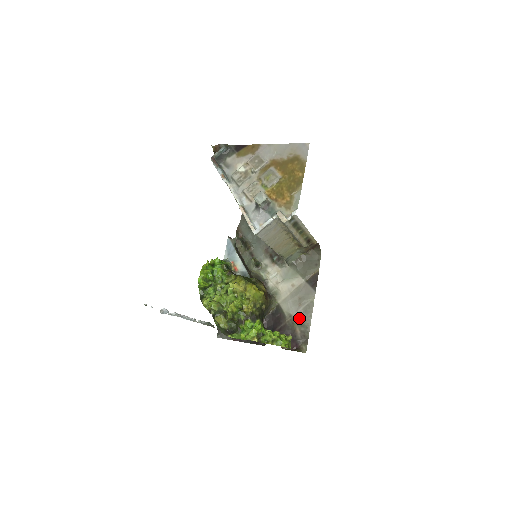
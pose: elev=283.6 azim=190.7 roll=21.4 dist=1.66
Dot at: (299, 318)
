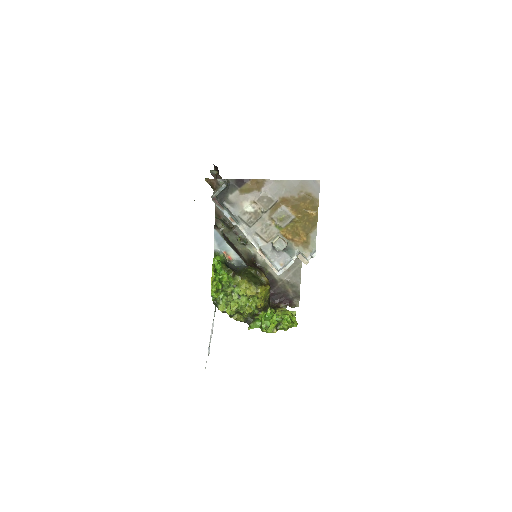
Dot at: (290, 281)
